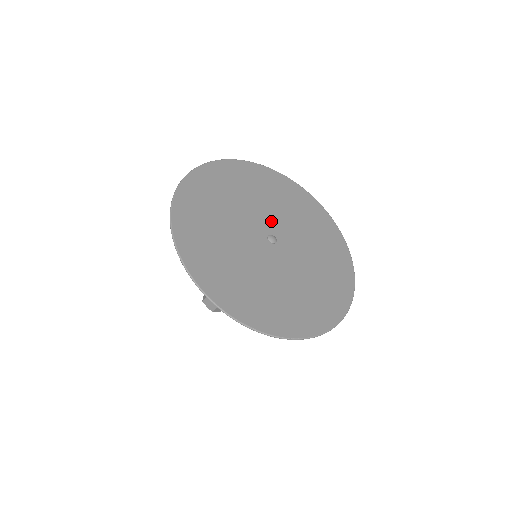
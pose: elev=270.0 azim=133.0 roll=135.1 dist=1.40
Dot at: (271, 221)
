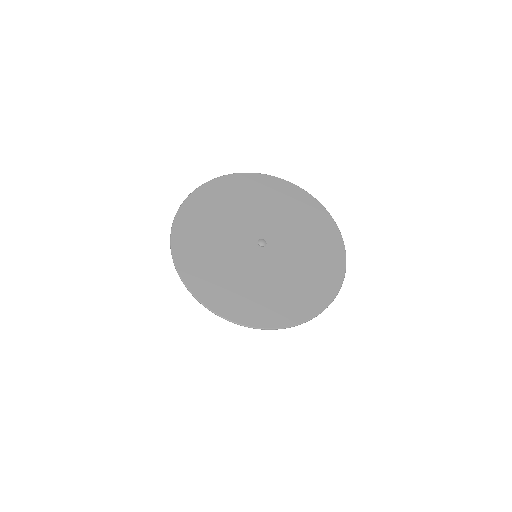
Dot at: (276, 232)
